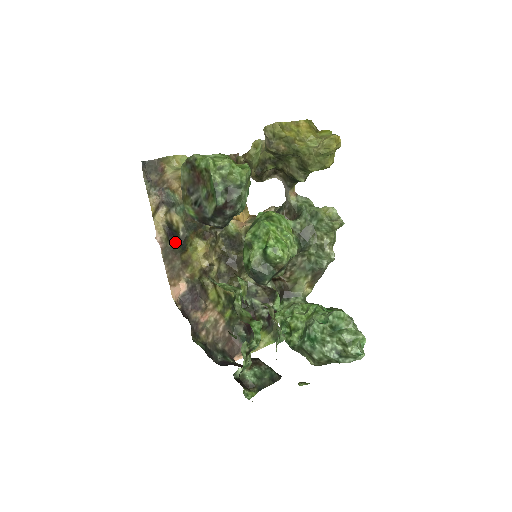
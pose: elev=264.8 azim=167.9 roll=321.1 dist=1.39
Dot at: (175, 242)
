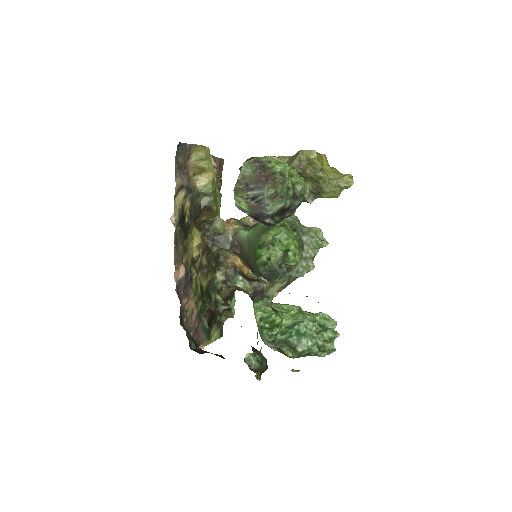
Dot at: (182, 227)
